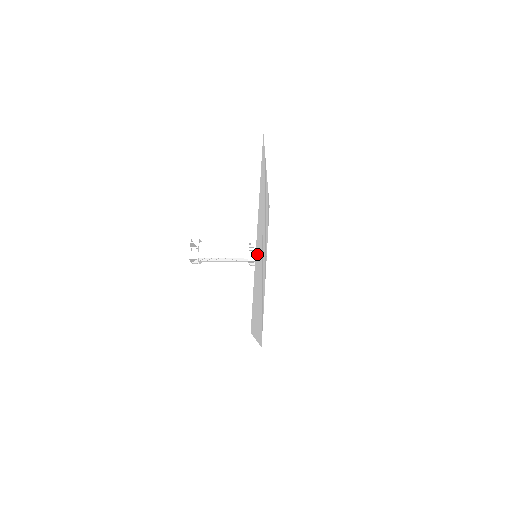
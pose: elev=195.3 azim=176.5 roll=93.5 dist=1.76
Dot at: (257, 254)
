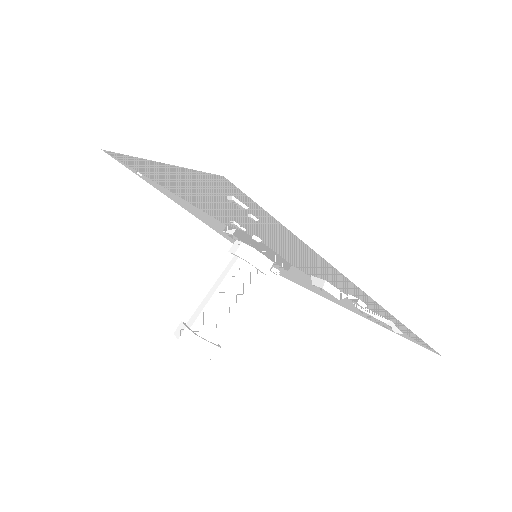
Dot at: (188, 187)
